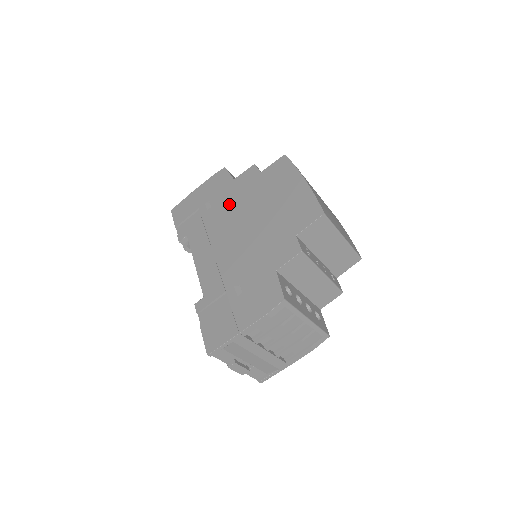
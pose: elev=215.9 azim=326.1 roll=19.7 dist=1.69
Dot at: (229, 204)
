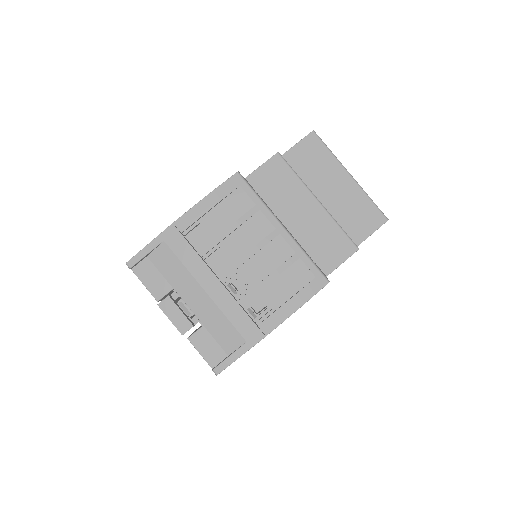
Dot at: occluded
